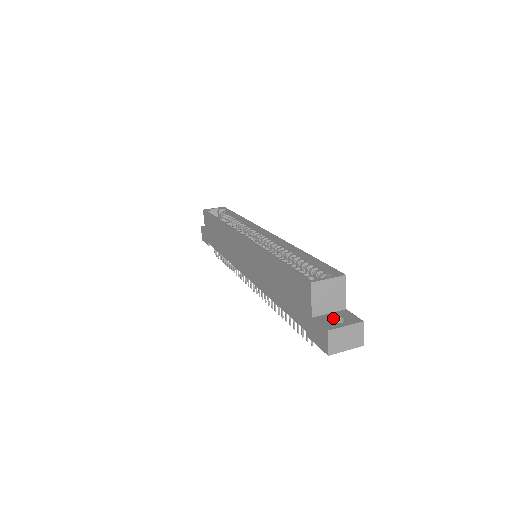
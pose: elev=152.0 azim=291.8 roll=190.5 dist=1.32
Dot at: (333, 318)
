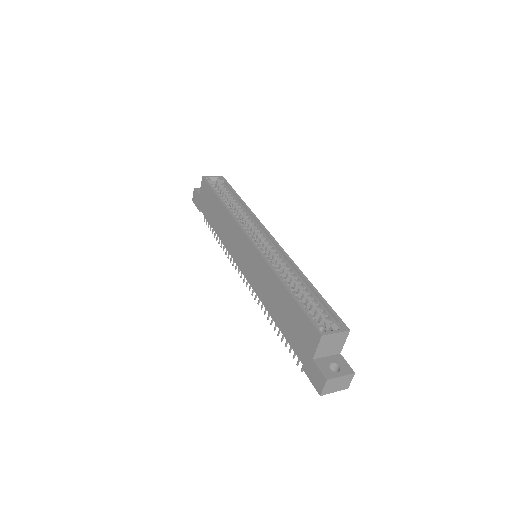
Dot at: (330, 363)
